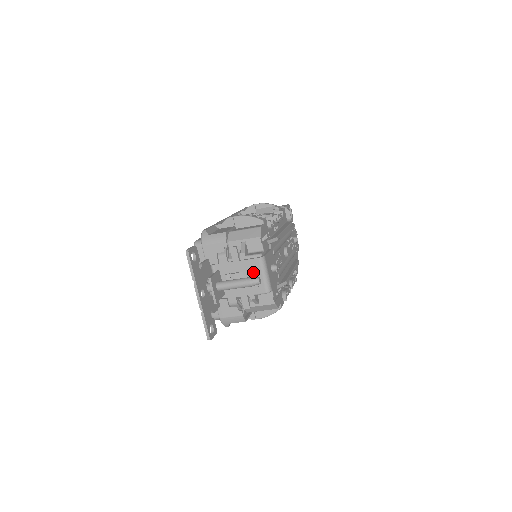
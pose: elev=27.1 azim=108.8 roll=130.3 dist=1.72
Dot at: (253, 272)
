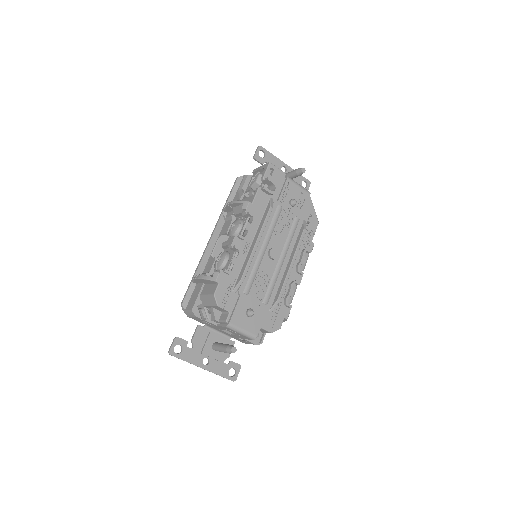
Dot at: (232, 331)
